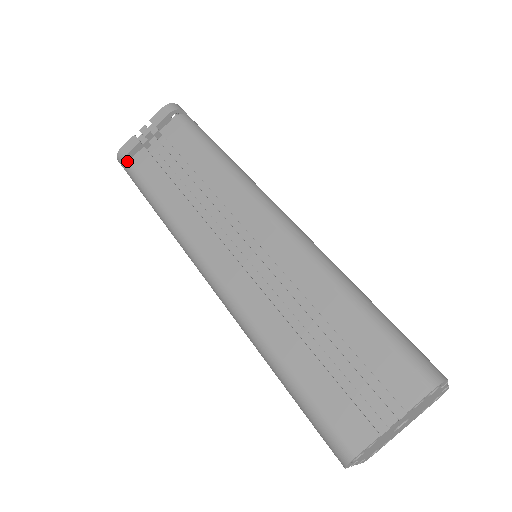
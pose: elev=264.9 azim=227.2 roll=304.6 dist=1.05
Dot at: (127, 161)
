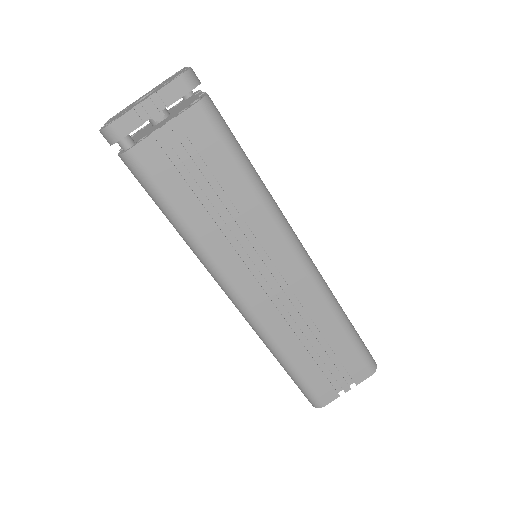
Dot at: (119, 140)
